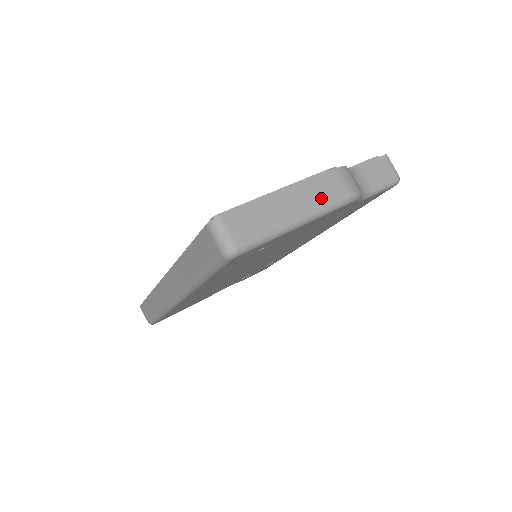
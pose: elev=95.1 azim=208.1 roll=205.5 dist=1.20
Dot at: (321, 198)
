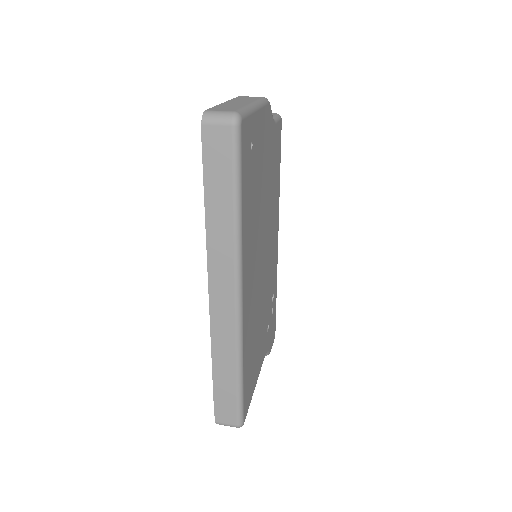
Dot at: (250, 100)
